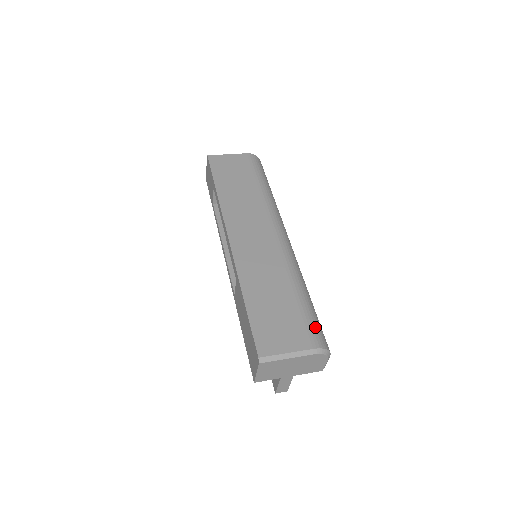
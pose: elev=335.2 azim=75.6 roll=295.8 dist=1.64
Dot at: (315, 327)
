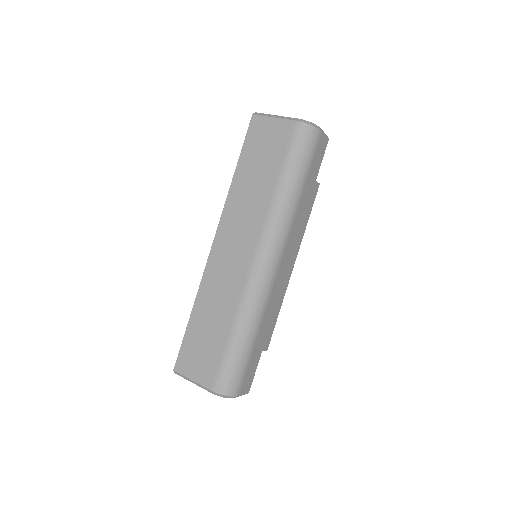
Dot at: (226, 373)
